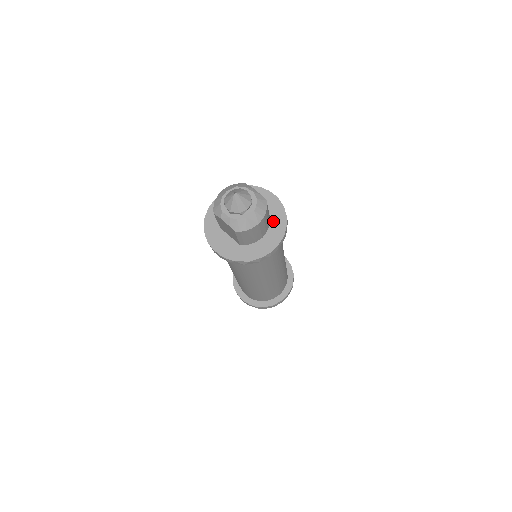
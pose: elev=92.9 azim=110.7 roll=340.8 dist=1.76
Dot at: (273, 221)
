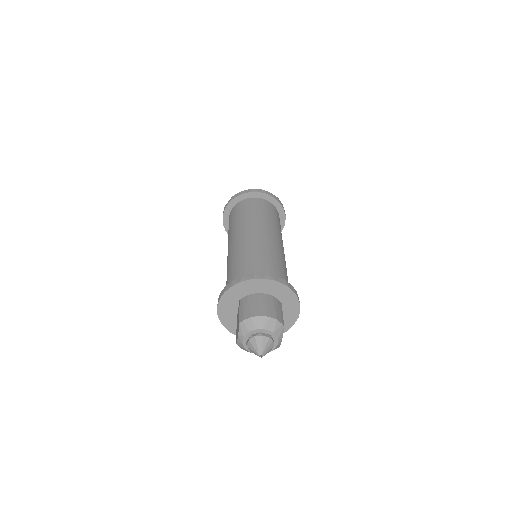
Dot at: occluded
